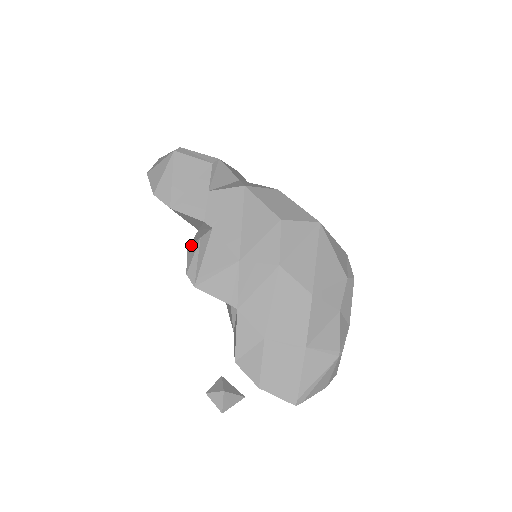
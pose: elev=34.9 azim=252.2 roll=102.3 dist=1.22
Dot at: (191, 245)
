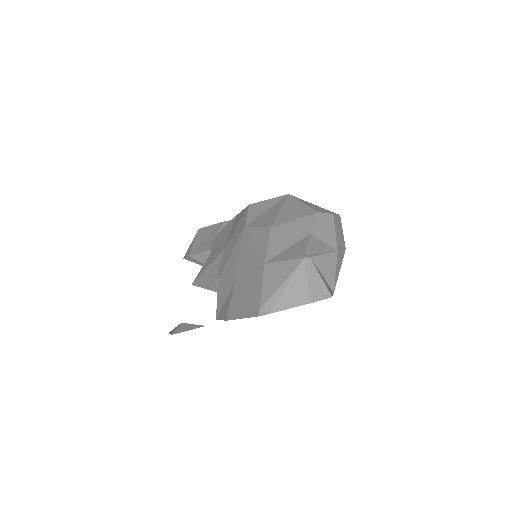
Dot at: occluded
